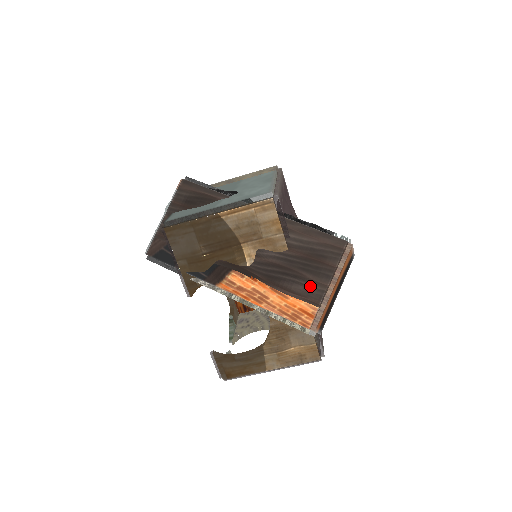
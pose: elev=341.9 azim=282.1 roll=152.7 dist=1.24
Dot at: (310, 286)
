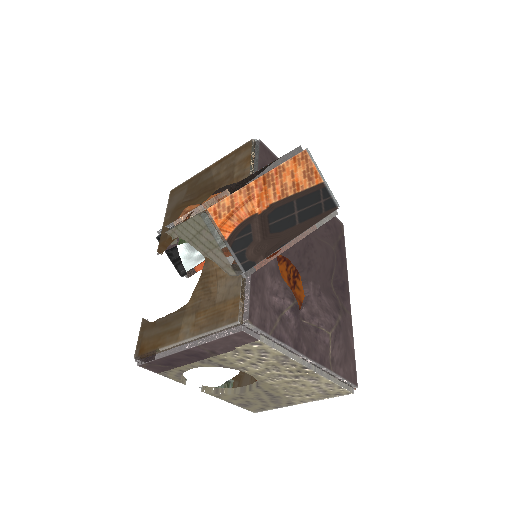
Dot at: (237, 182)
